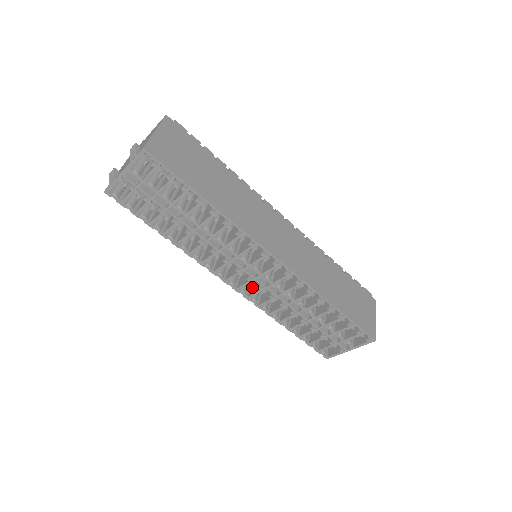
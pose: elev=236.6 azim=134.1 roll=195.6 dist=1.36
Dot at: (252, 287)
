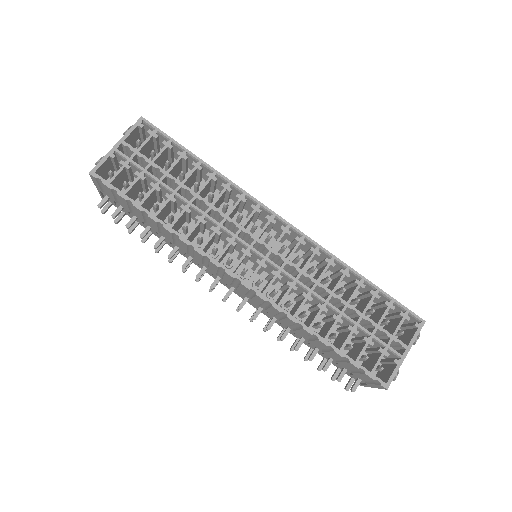
Dot at: (262, 291)
